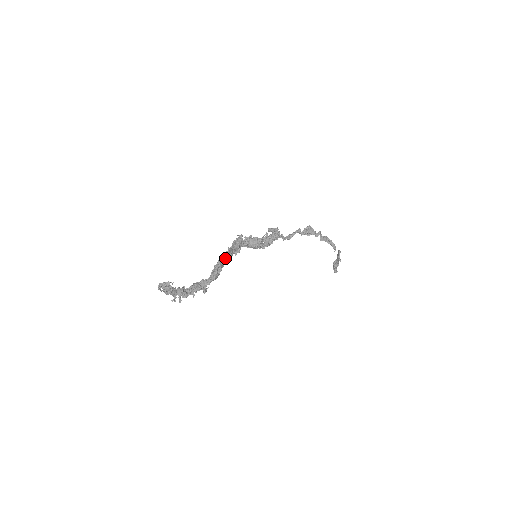
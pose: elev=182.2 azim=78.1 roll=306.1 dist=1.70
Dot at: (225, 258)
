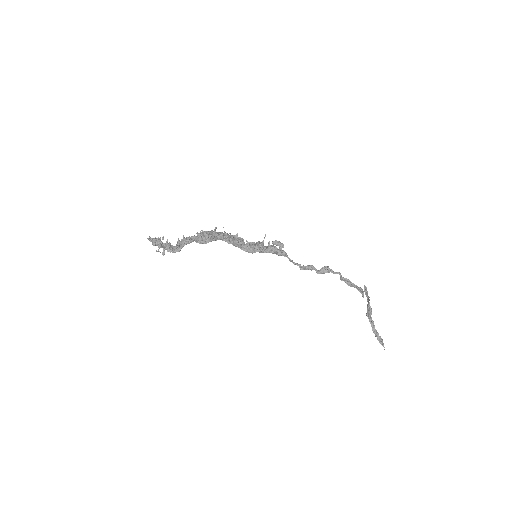
Dot at: (219, 234)
